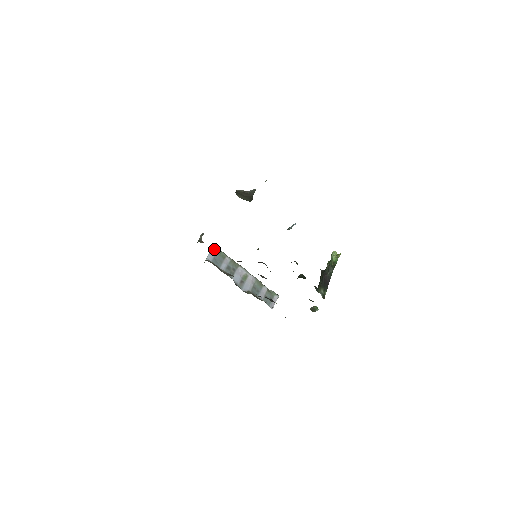
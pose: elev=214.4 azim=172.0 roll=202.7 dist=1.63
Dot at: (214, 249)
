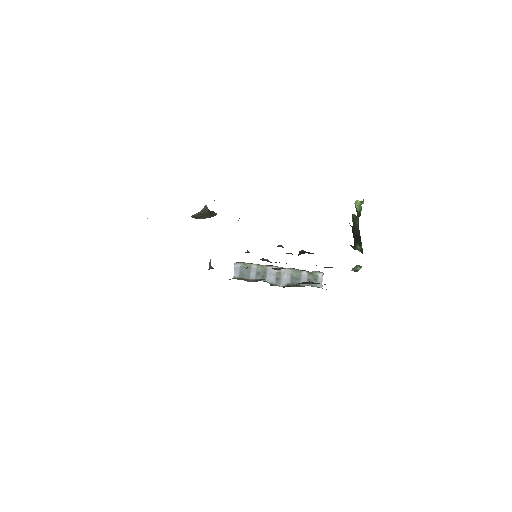
Dot at: (237, 265)
